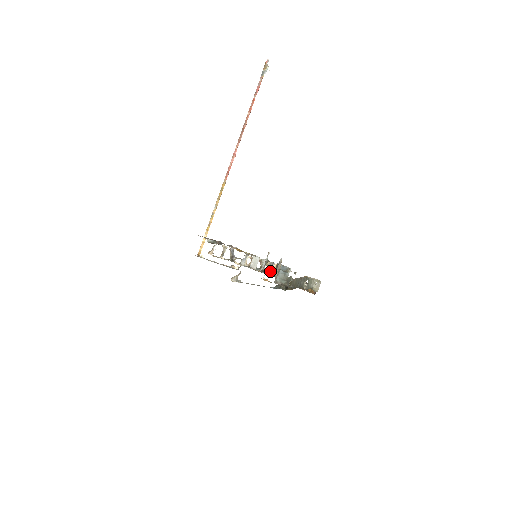
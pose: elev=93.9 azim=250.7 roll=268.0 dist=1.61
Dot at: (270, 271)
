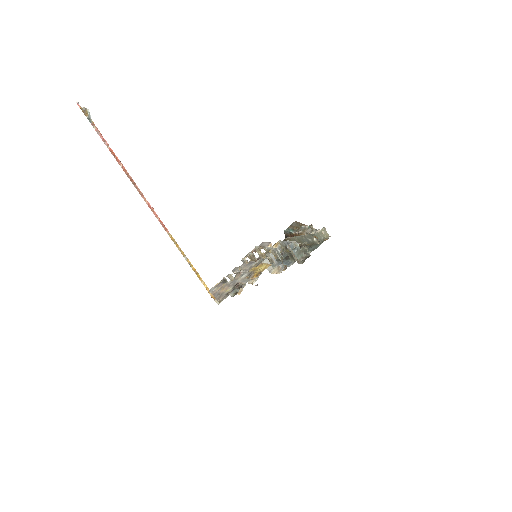
Dot at: occluded
